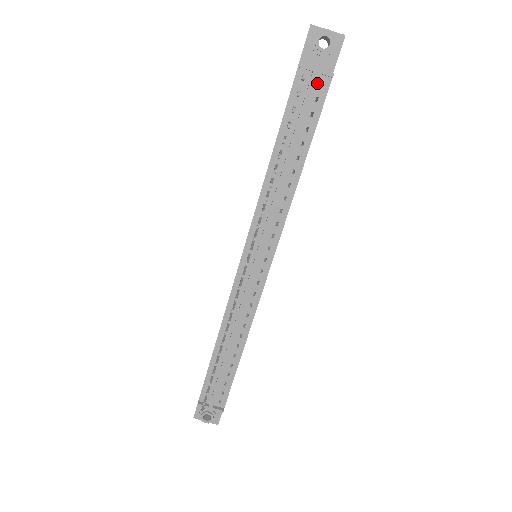
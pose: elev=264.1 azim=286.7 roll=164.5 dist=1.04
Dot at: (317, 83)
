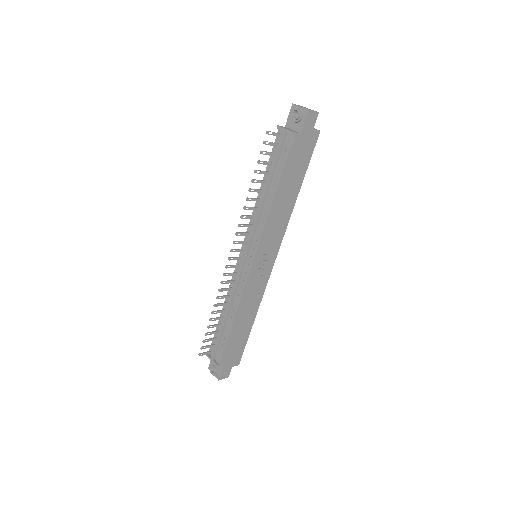
Dot at: (287, 139)
